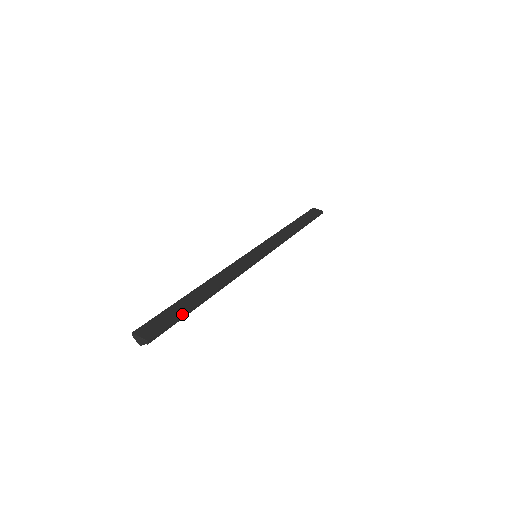
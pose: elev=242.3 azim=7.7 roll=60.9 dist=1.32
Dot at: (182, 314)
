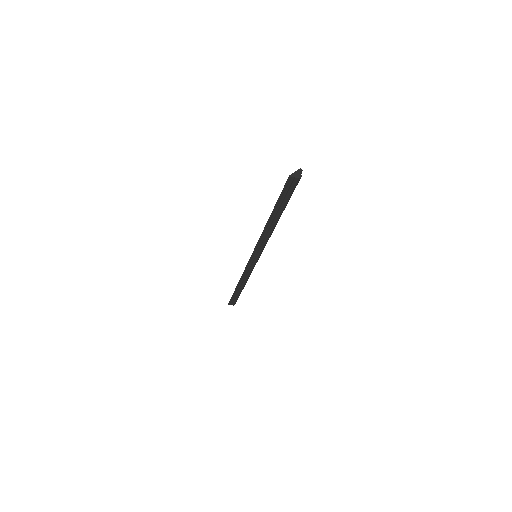
Dot at: occluded
